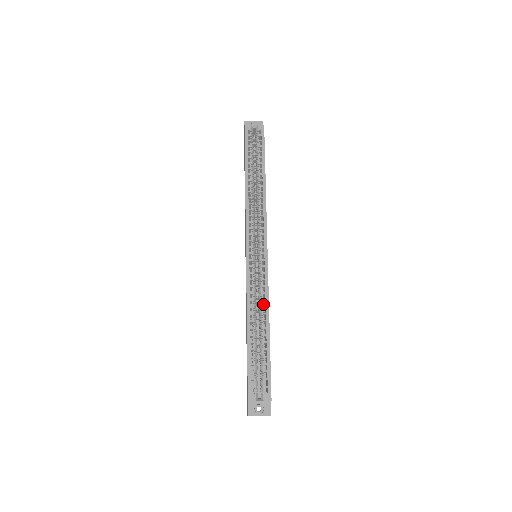
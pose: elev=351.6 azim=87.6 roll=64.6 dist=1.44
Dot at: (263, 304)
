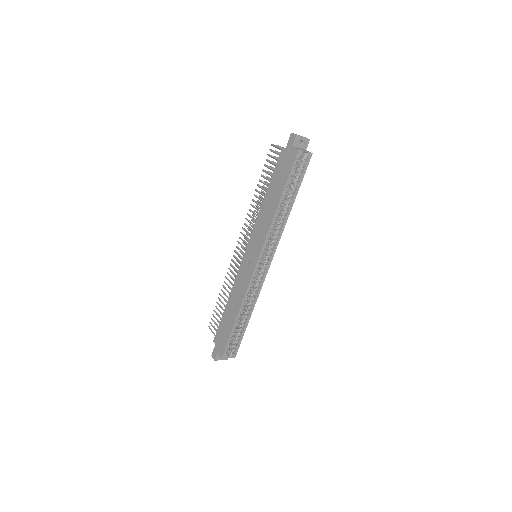
Dot at: occluded
